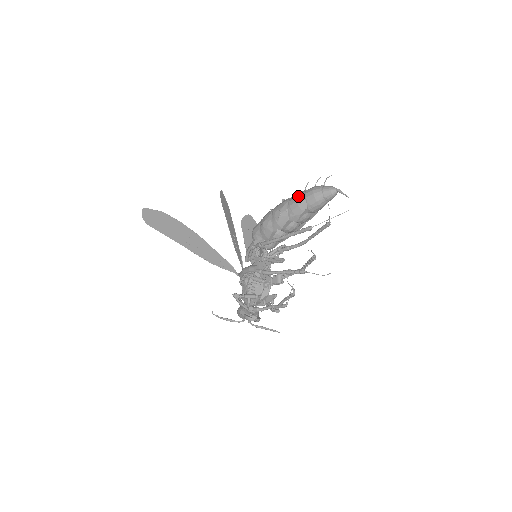
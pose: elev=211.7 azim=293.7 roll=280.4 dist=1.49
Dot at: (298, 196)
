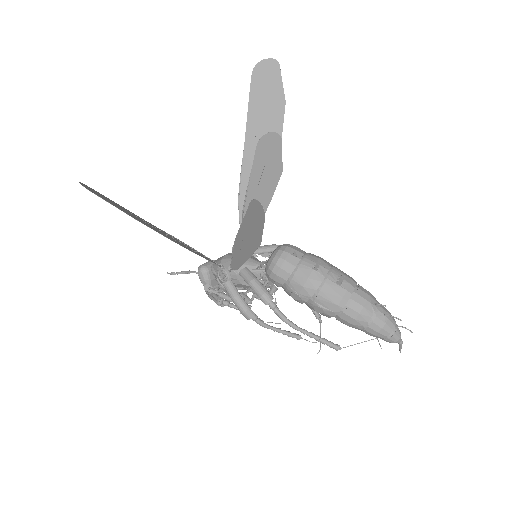
Dot at: (358, 322)
